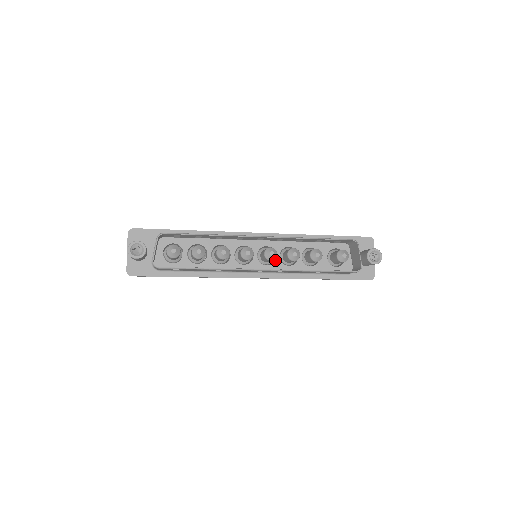
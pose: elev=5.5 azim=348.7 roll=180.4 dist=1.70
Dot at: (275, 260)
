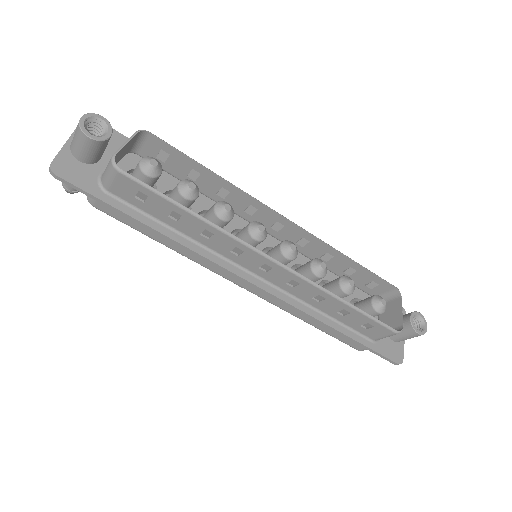
Dot at: occluded
